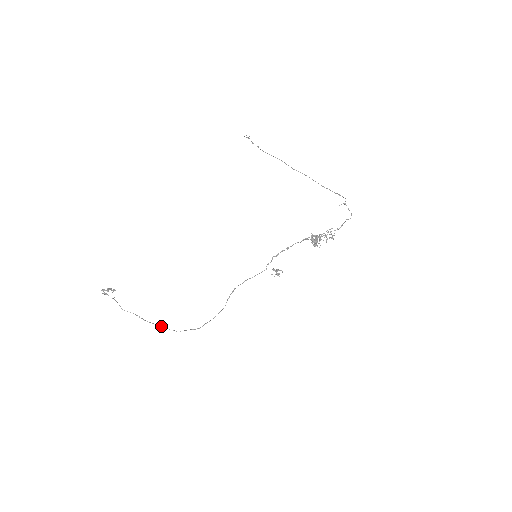
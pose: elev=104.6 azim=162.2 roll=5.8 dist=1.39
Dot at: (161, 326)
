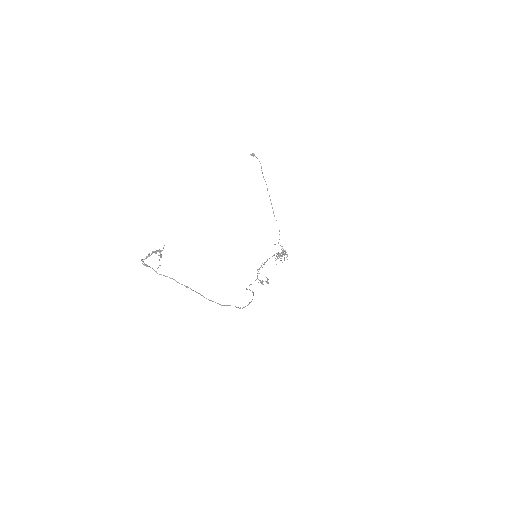
Dot at: (215, 302)
